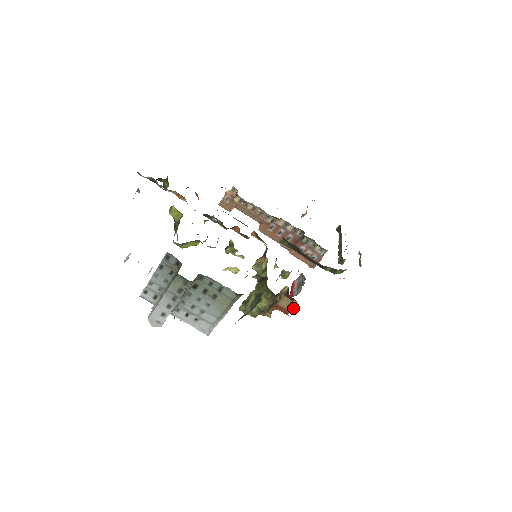
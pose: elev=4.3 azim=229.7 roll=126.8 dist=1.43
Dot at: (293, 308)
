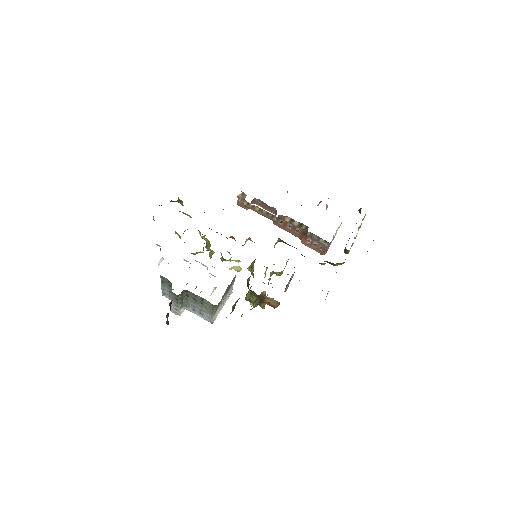
Dot at: (277, 305)
